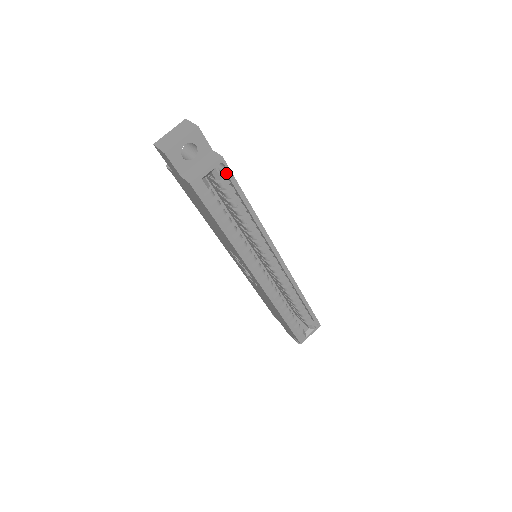
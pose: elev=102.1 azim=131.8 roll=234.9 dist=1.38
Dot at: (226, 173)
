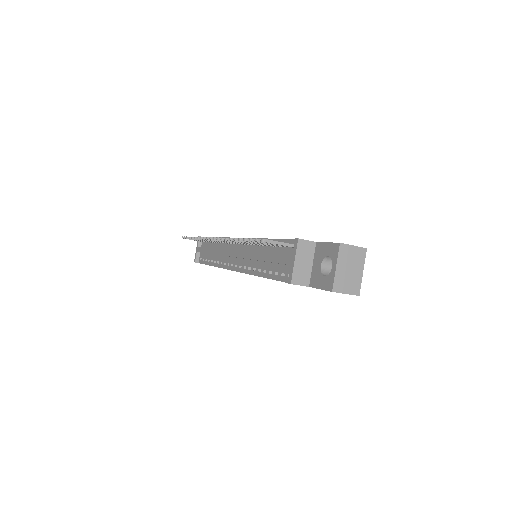
Dot at: occluded
